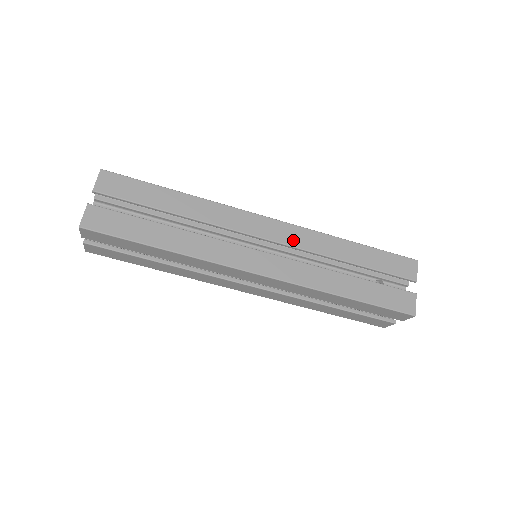
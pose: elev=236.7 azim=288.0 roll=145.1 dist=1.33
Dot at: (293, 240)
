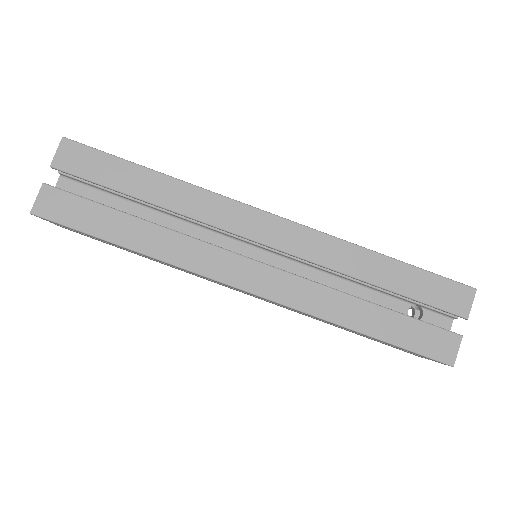
Dot at: occluded
